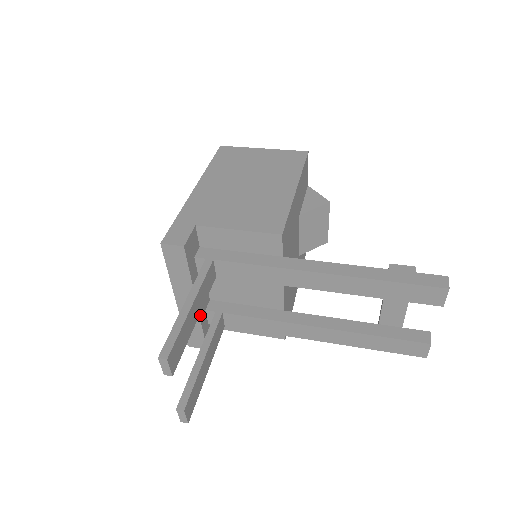
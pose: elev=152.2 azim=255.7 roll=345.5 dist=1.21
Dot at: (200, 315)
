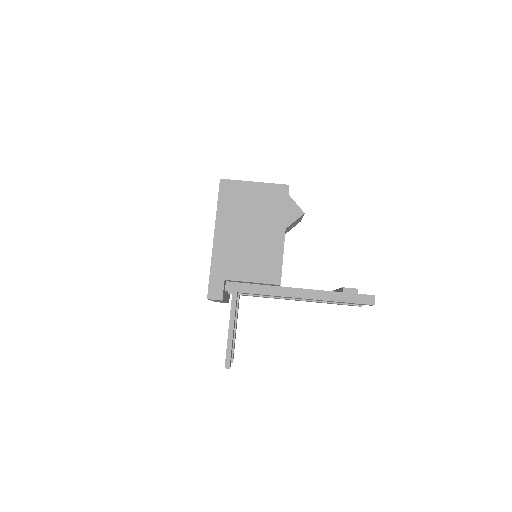
Dot at: occluded
